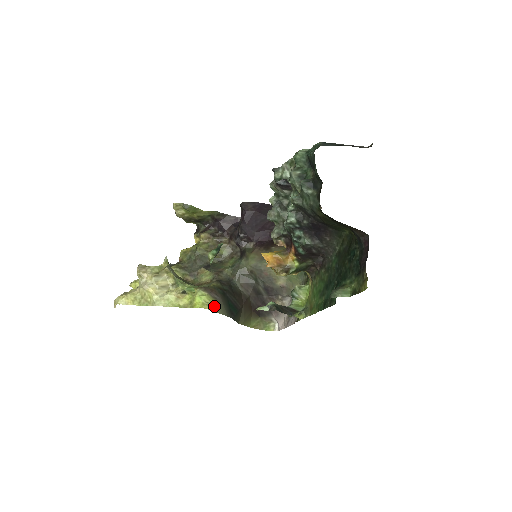
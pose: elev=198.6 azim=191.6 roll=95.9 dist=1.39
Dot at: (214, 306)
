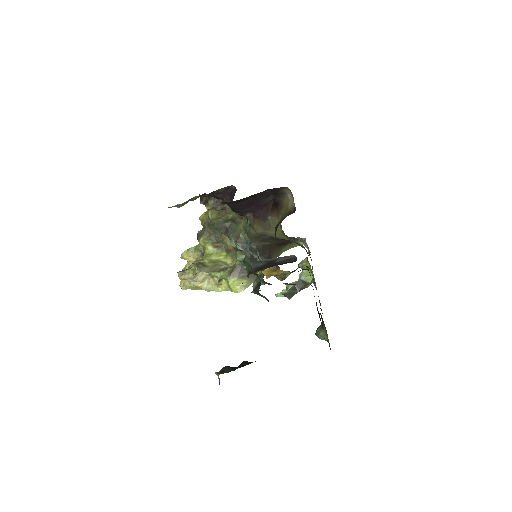
Dot at: (246, 284)
